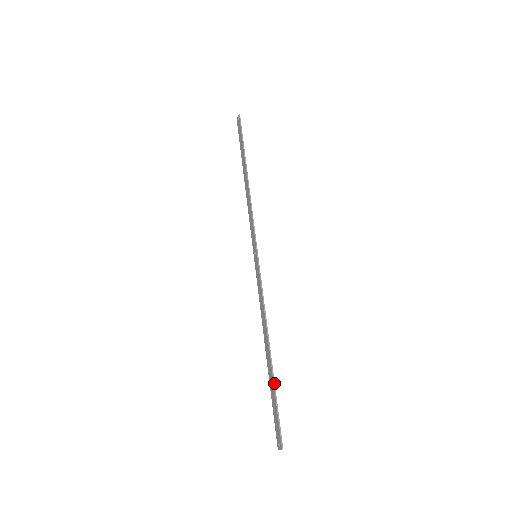
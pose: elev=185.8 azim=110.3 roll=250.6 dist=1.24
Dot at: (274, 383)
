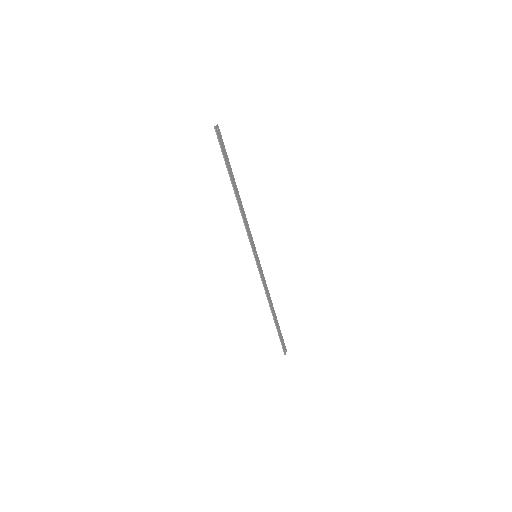
Dot at: (277, 329)
